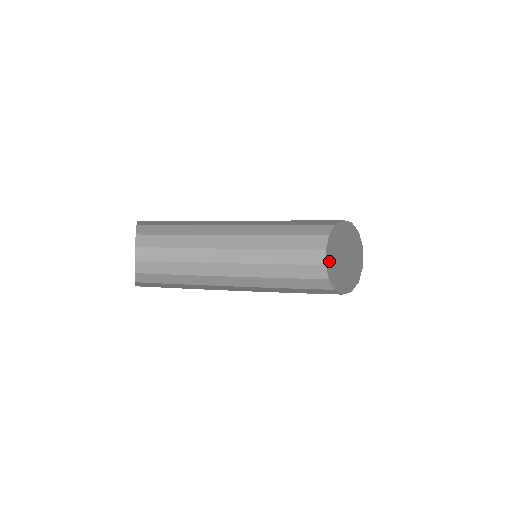
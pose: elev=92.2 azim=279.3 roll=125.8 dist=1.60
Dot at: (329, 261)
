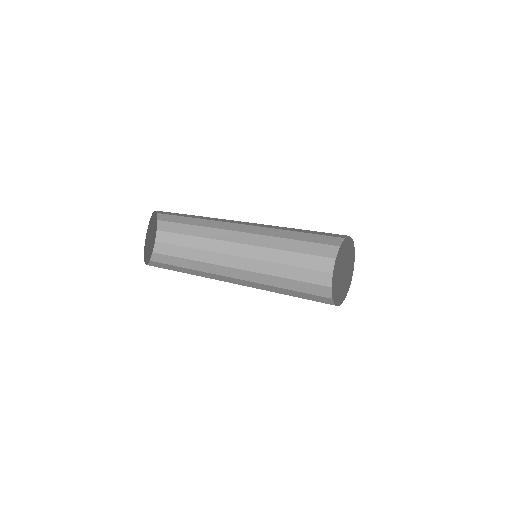
Dot at: (336, 297)
